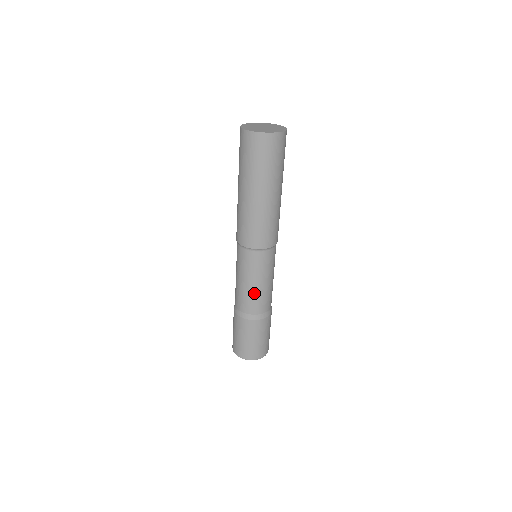
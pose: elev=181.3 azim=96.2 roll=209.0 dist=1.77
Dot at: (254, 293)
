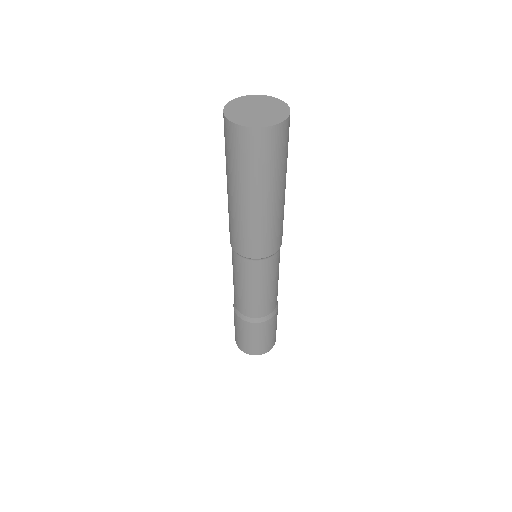
Dot at: (251, 299)
